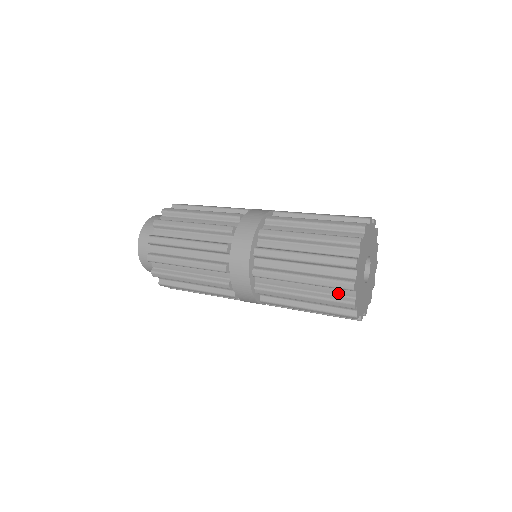
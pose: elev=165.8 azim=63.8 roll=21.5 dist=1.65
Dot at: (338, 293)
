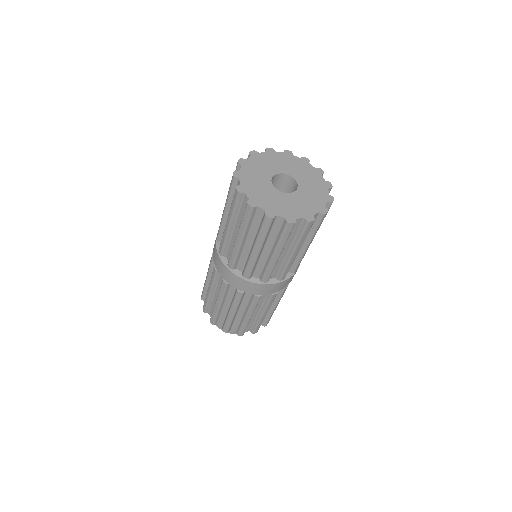
Dot at: (244, 209)
